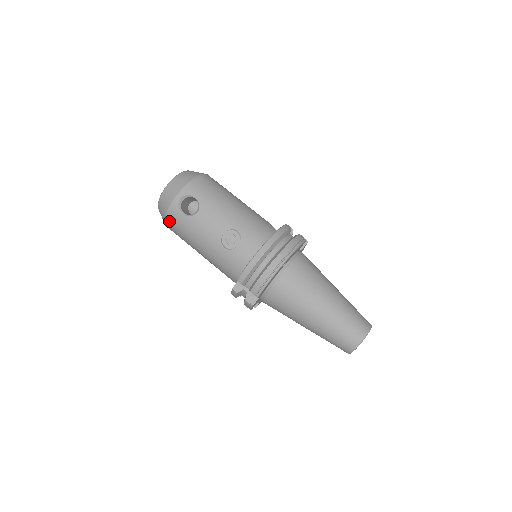
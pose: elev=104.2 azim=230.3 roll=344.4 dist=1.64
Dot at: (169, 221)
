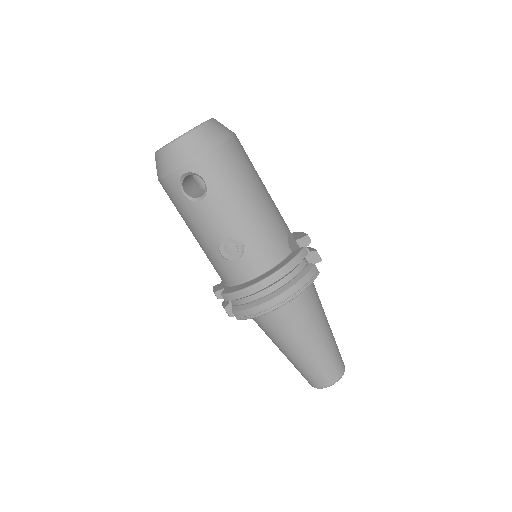
Dot at: (163, 186)
